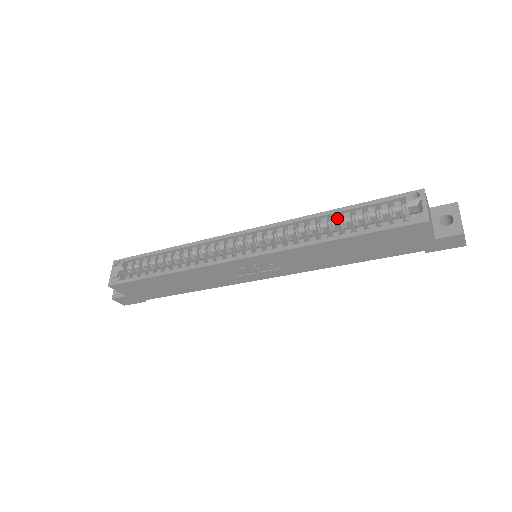
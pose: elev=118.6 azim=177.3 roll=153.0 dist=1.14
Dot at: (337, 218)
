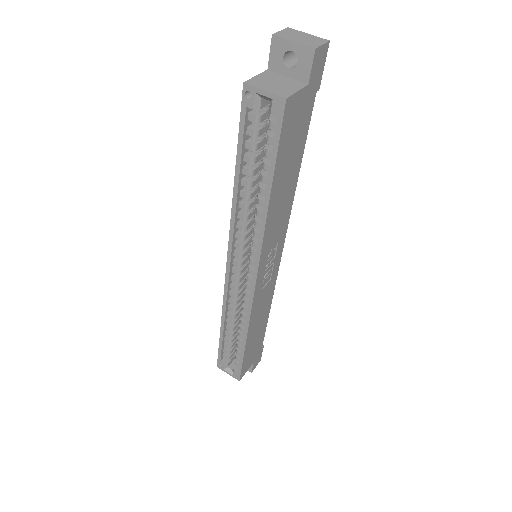
Dot at: (245, 182)
